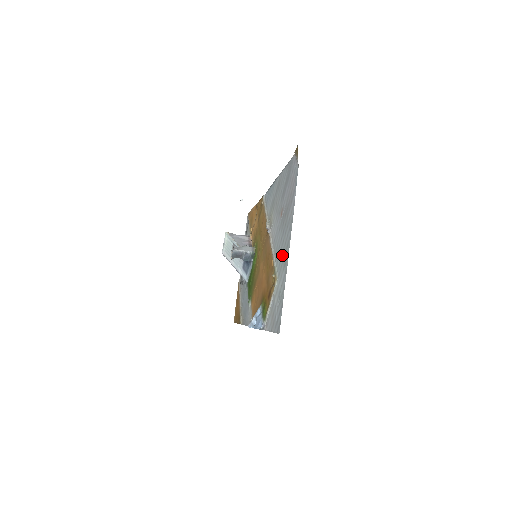
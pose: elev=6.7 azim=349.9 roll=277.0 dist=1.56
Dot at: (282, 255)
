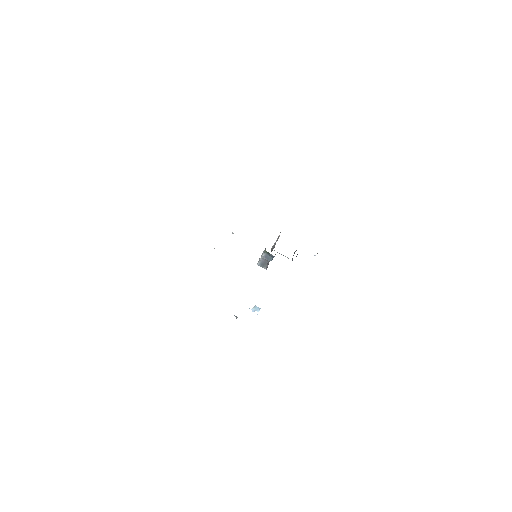
Dot at: occluded
